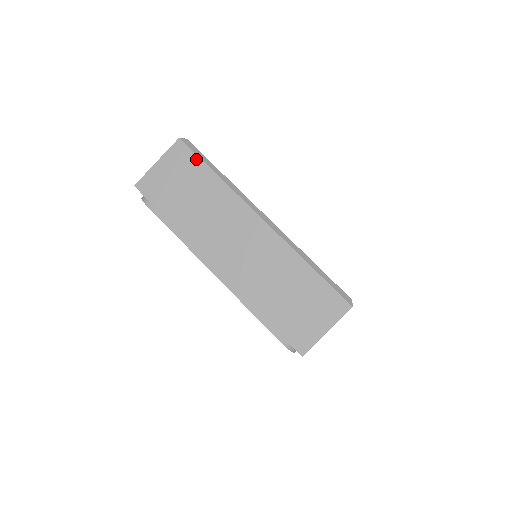
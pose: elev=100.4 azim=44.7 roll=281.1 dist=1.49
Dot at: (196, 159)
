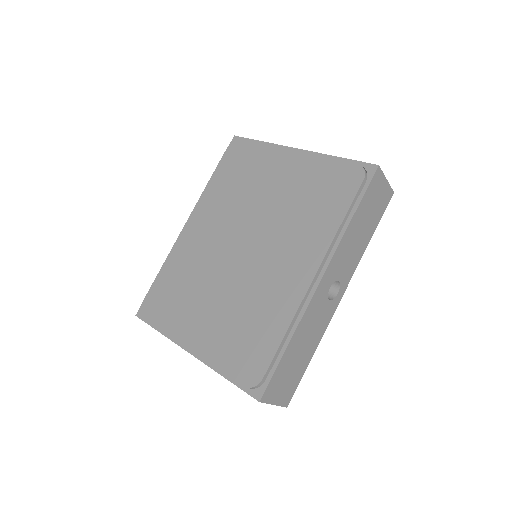
Dot at: occluded
